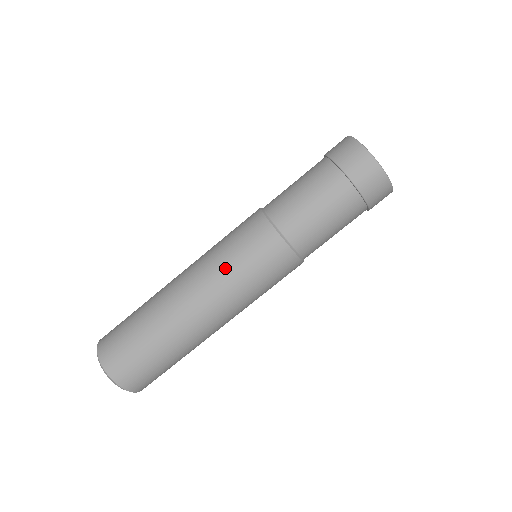
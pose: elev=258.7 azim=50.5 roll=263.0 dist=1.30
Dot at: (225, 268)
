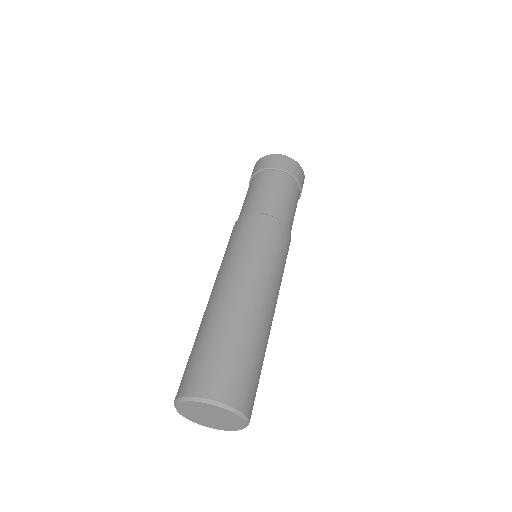
Dot at: (268, 260)
